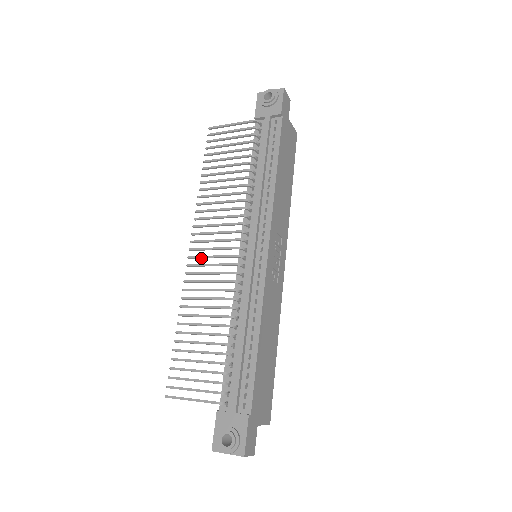
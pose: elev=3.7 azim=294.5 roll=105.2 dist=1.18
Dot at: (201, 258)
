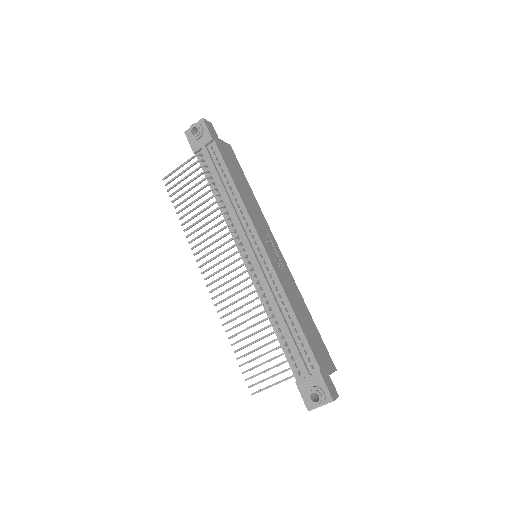
Dot at: occluded
